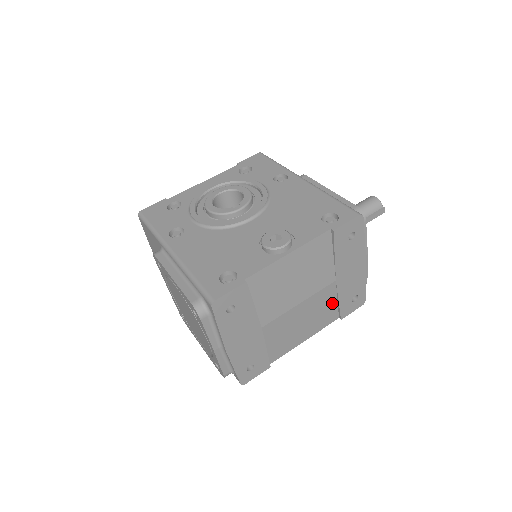
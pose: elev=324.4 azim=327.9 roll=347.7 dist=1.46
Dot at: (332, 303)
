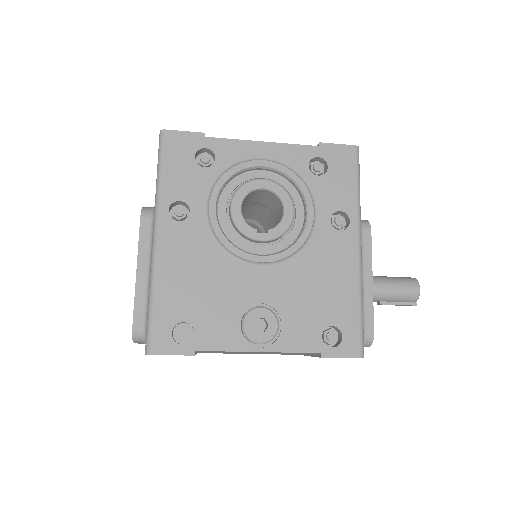
Dot at: occluded
